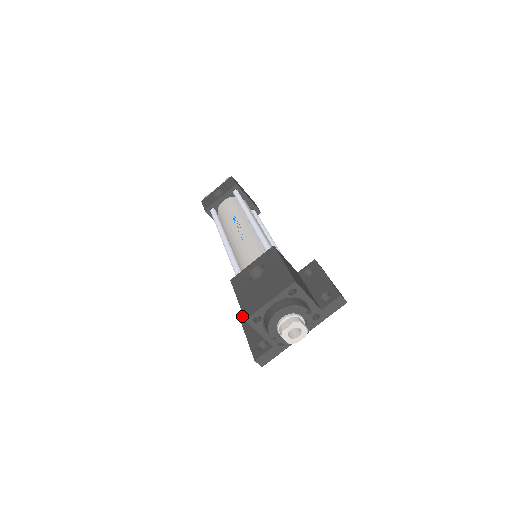
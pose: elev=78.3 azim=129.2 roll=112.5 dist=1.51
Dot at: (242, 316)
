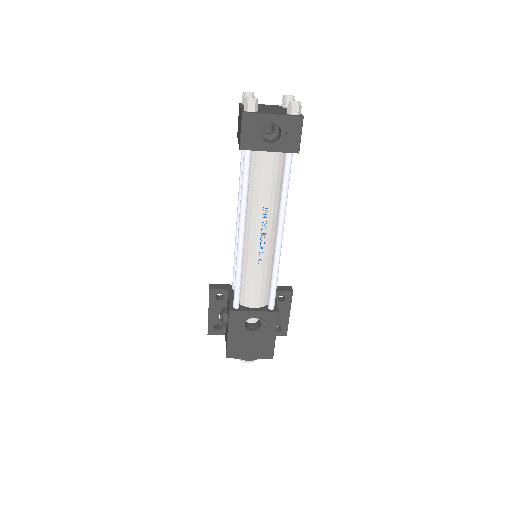
Dot at: (213, 290)
